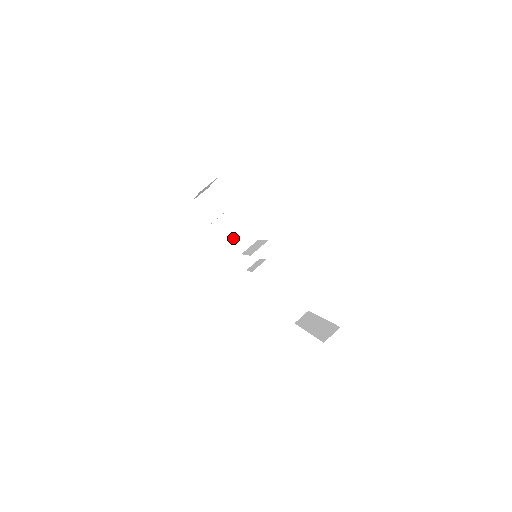
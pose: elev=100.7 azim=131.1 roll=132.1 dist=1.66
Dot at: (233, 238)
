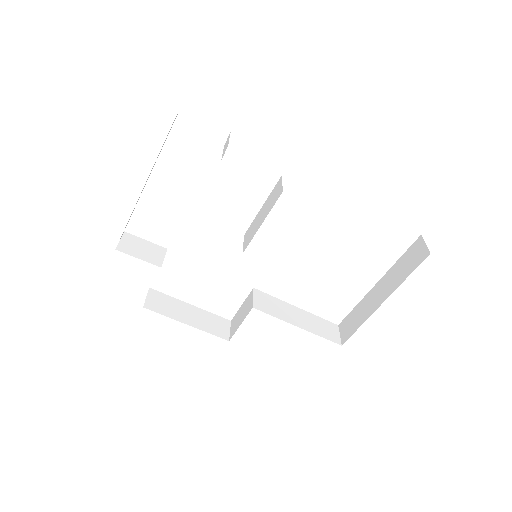
Dot at: (183, 311)
